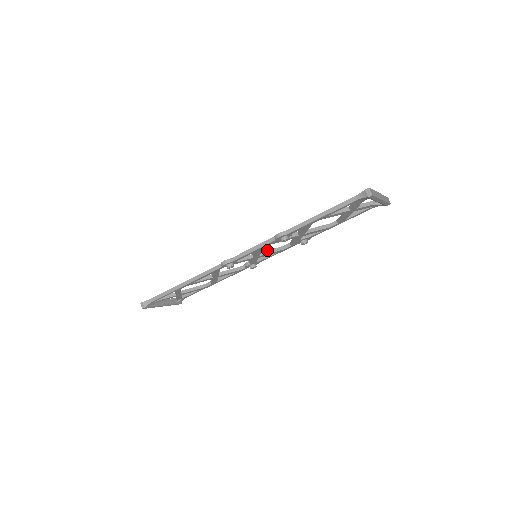
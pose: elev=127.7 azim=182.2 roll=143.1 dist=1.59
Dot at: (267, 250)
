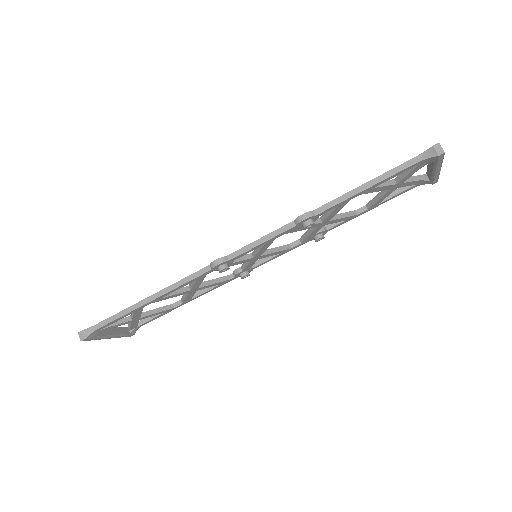
Dot at: occluded
